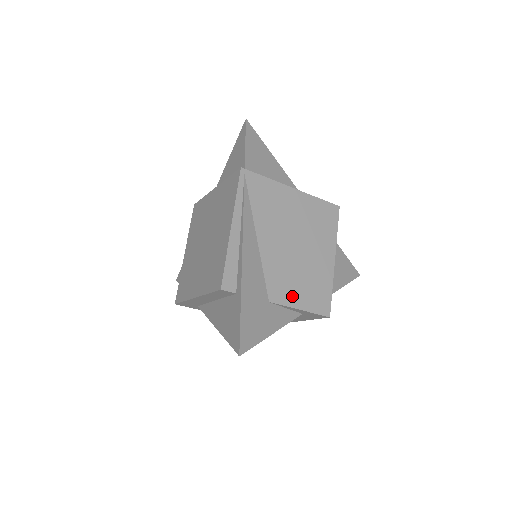
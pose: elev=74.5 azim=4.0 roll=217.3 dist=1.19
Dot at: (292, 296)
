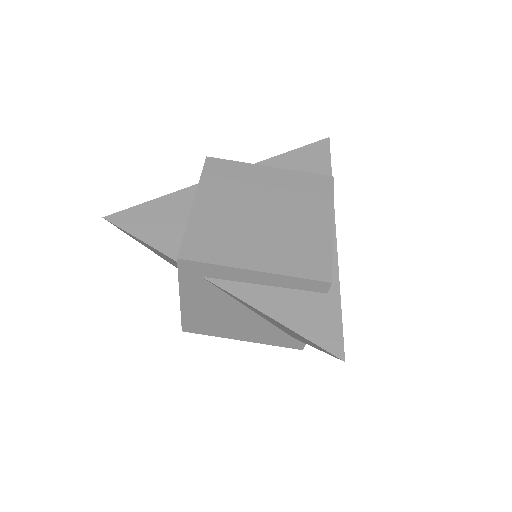
Dot at: occluded
